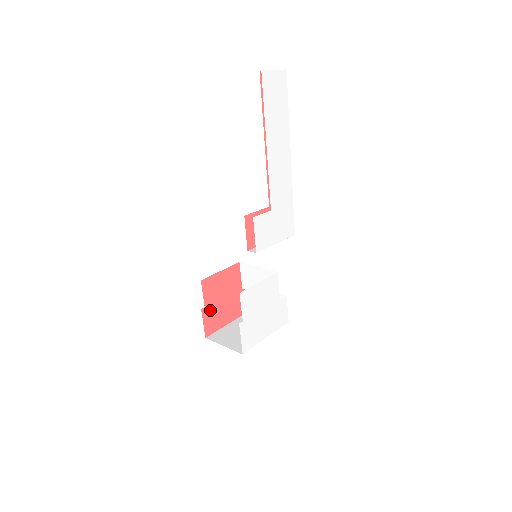
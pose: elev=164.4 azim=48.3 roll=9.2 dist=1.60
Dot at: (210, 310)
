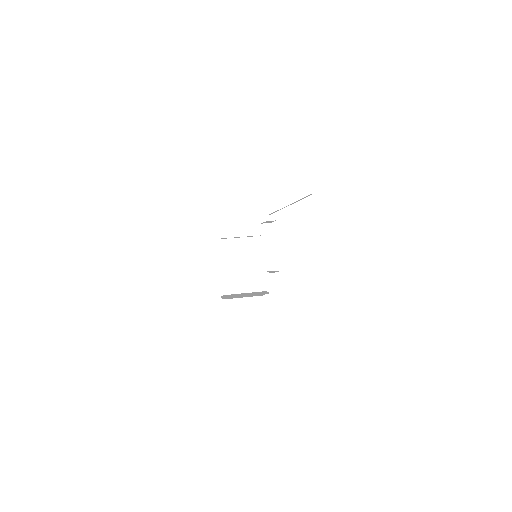
Dot at: occluded
